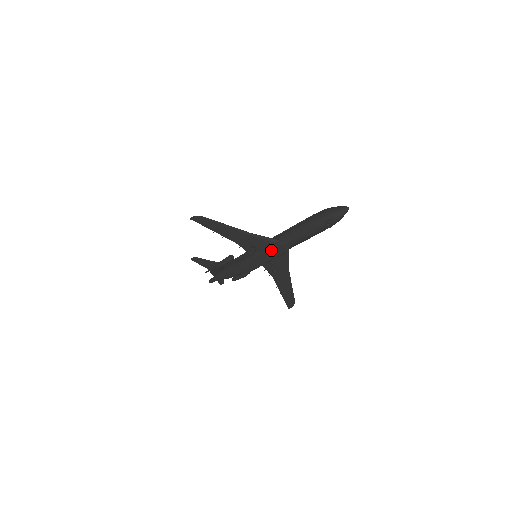
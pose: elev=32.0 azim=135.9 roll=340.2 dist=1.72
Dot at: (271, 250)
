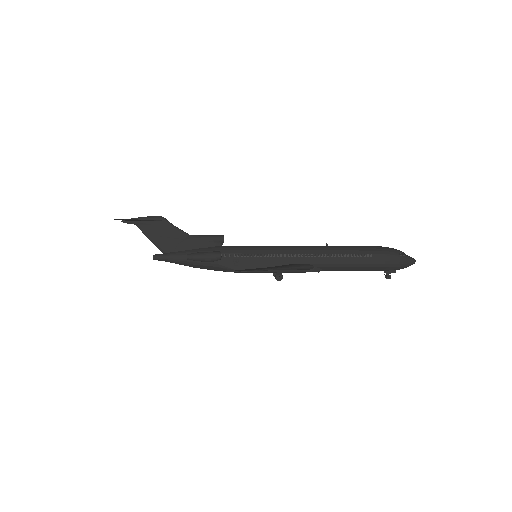
Dot at: (296, 272)
